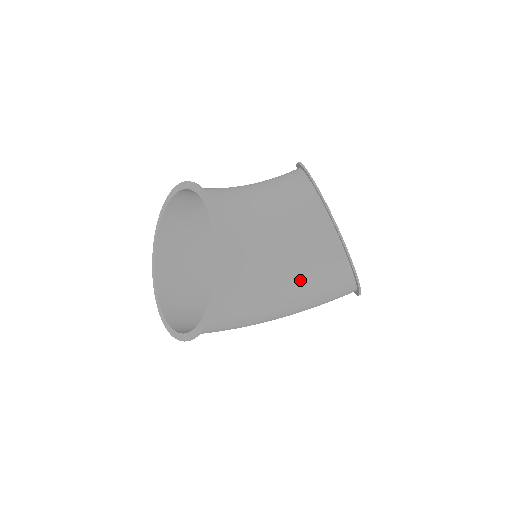
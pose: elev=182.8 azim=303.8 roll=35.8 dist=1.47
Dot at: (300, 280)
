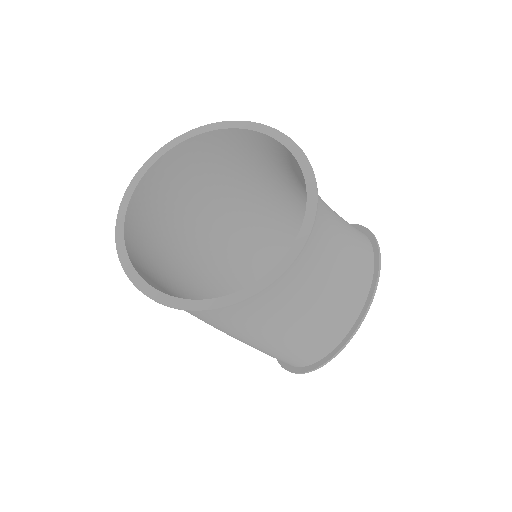
Dot at: (276, 339)
